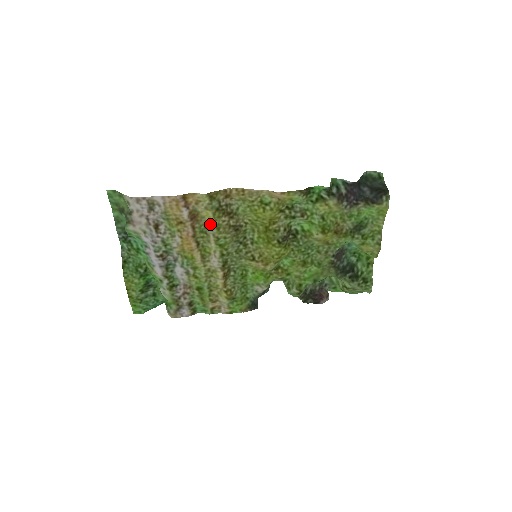
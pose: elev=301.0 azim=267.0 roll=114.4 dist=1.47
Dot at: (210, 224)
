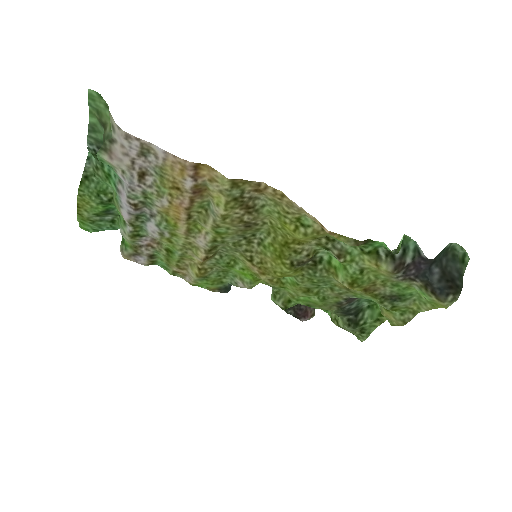
Dot at: (216, 209)
